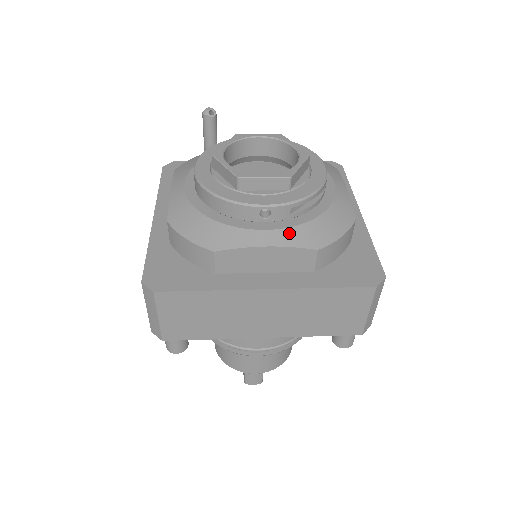
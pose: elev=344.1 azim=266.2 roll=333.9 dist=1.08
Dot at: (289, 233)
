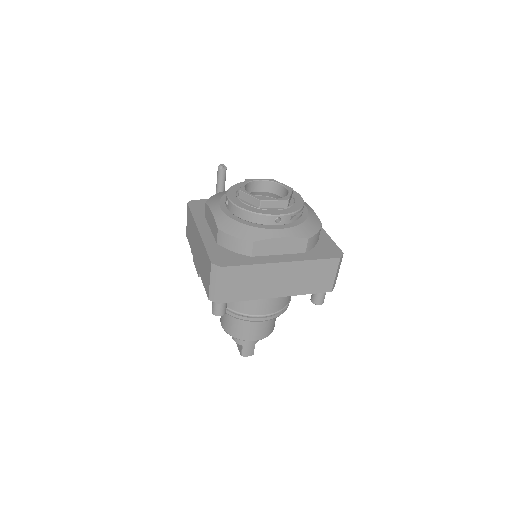
Dot at: (292, 230)
